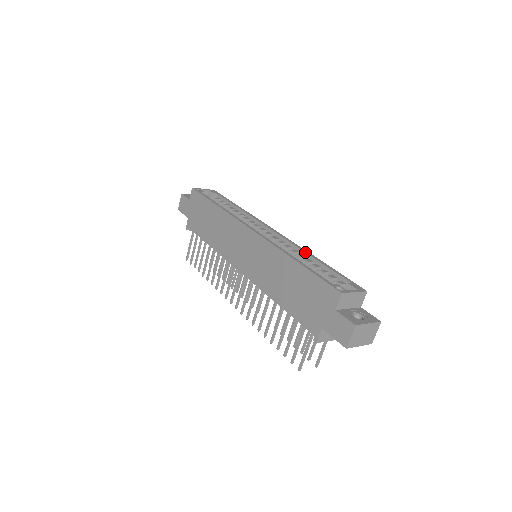
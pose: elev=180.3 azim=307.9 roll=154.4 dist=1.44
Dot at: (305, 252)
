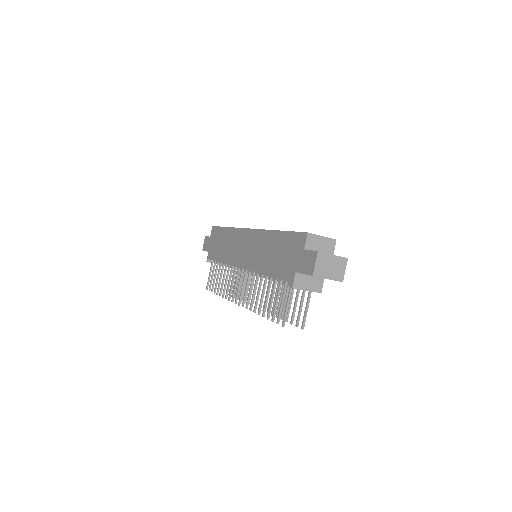
Dot at: occluded
